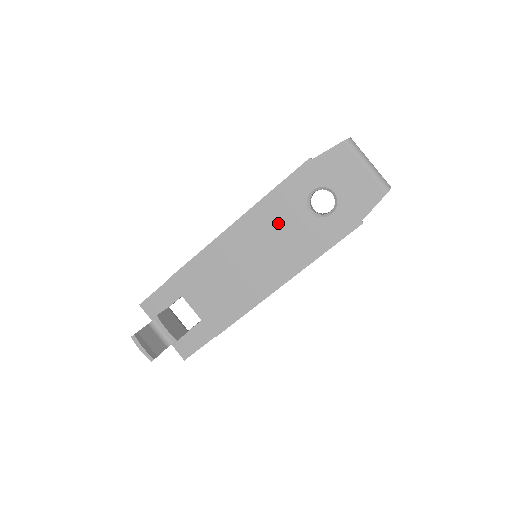
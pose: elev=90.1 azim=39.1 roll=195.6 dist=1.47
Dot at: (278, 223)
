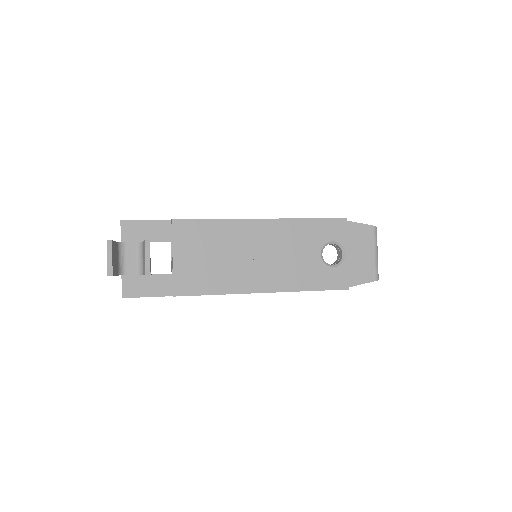
Dot at: (293, 244)
